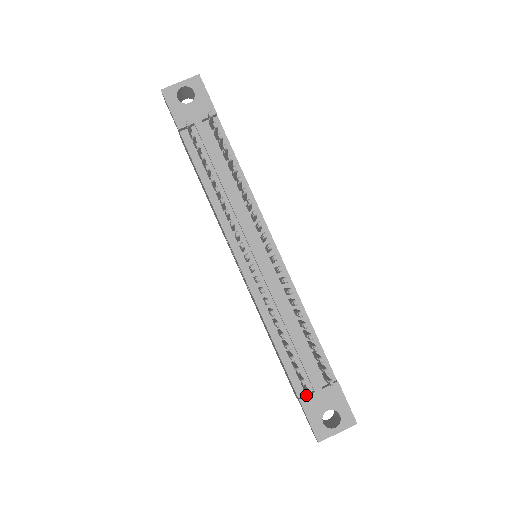
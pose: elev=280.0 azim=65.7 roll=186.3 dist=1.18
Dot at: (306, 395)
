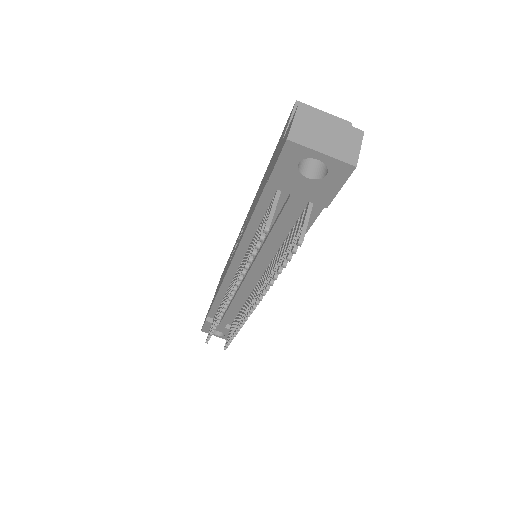
Dot at: (212, 321)
